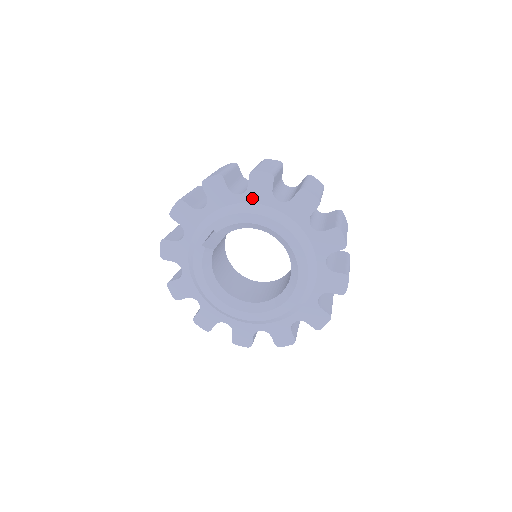
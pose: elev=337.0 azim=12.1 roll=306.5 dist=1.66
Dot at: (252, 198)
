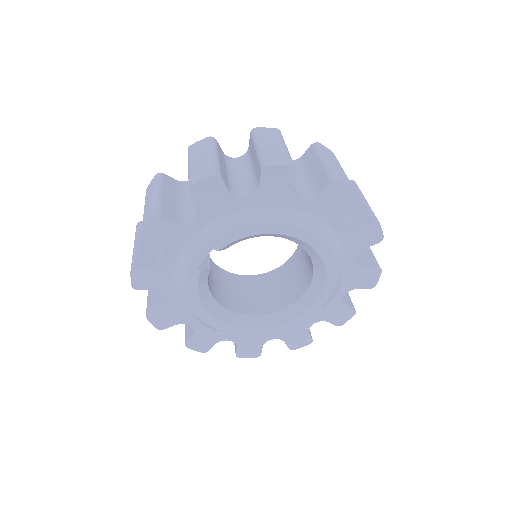
Dot at: (265, 200)
